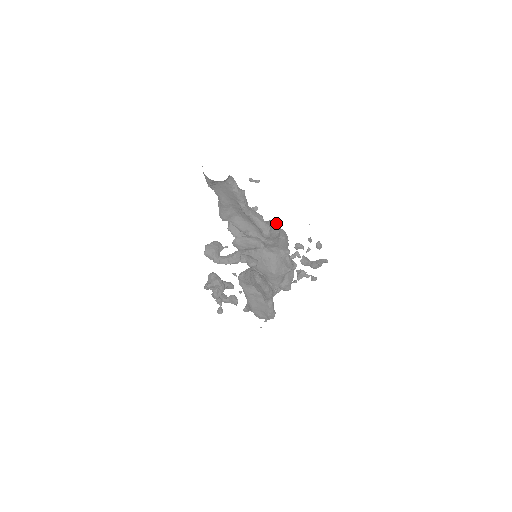
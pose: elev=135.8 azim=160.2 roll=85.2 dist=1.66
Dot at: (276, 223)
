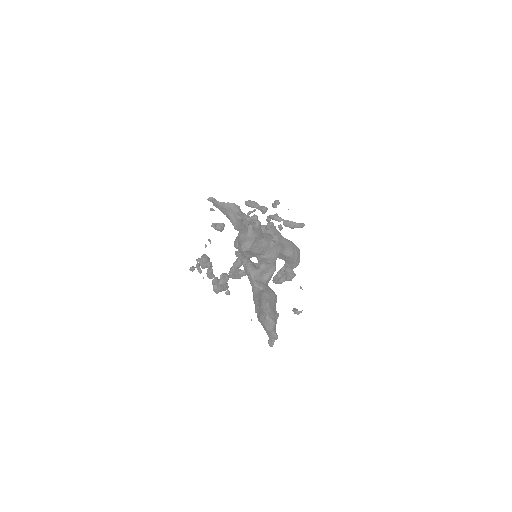
Dot at: occluded
